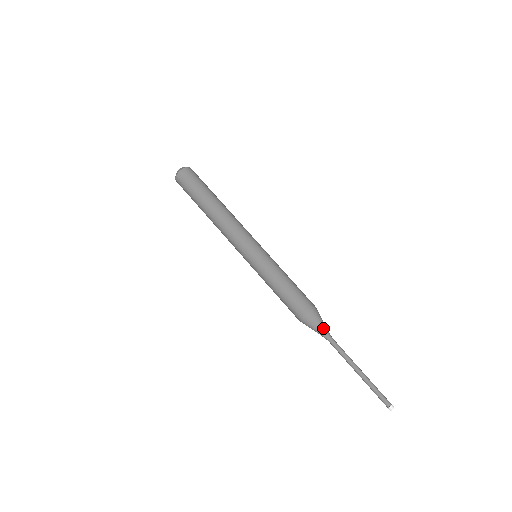
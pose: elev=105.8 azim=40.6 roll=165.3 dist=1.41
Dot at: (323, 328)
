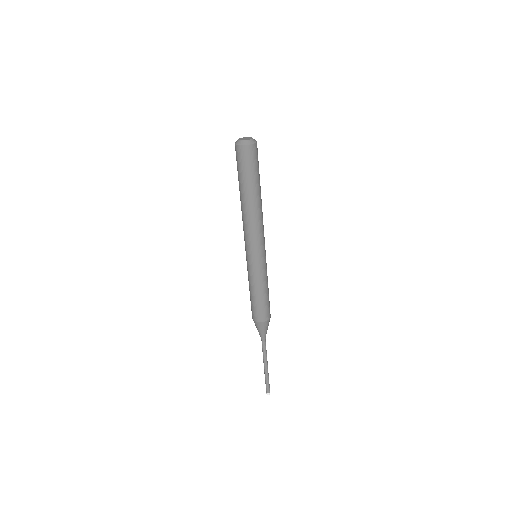
Dot at: occluded
